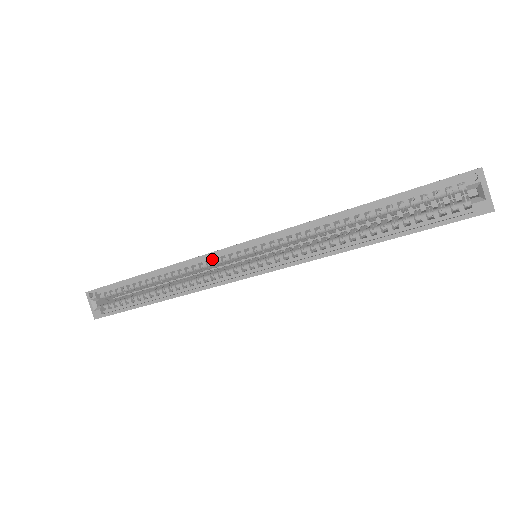
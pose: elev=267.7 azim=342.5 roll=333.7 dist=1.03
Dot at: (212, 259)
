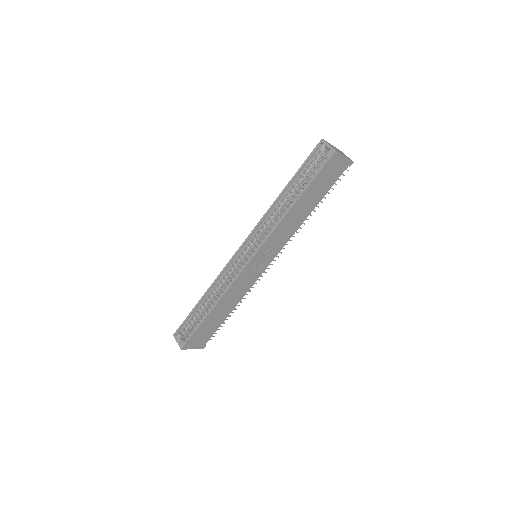
Dot at: (231, 266)
